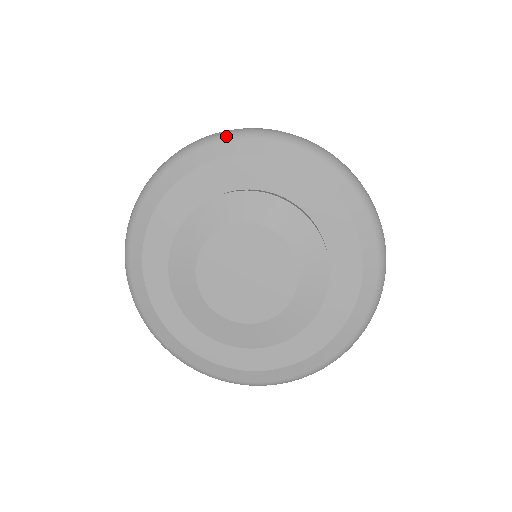
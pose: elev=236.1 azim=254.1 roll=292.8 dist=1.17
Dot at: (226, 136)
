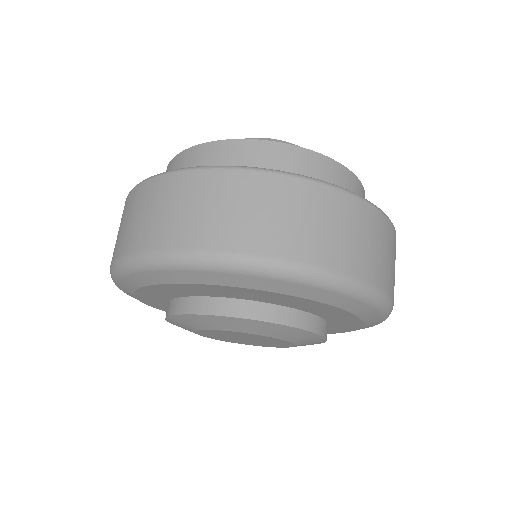
Dot at: (314, 283)
